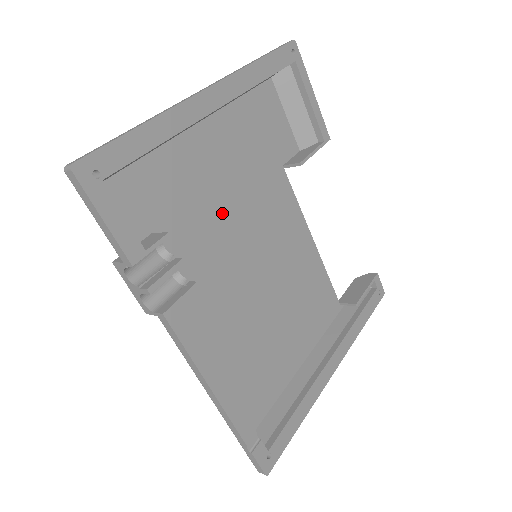
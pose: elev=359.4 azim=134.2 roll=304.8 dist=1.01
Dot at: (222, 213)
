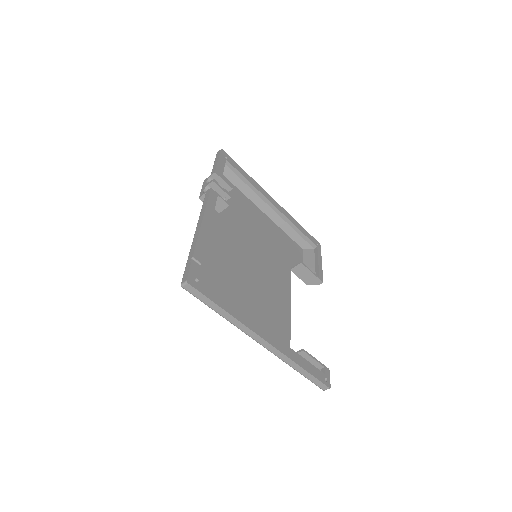
Dot at: (252, 232)
